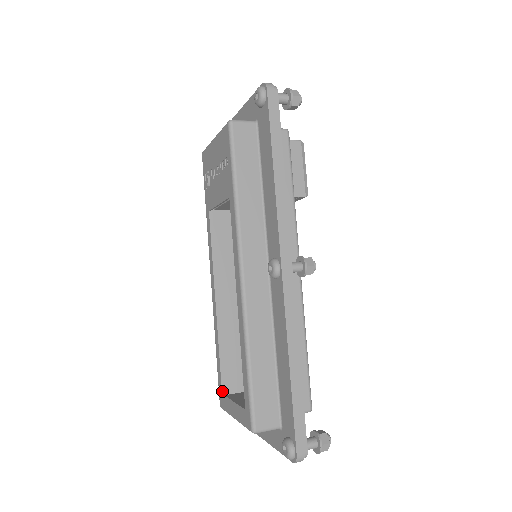
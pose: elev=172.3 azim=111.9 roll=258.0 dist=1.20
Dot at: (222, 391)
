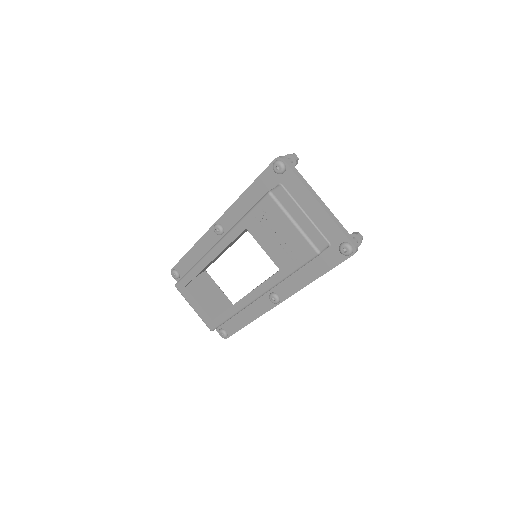
Dot at: (184, 287)
